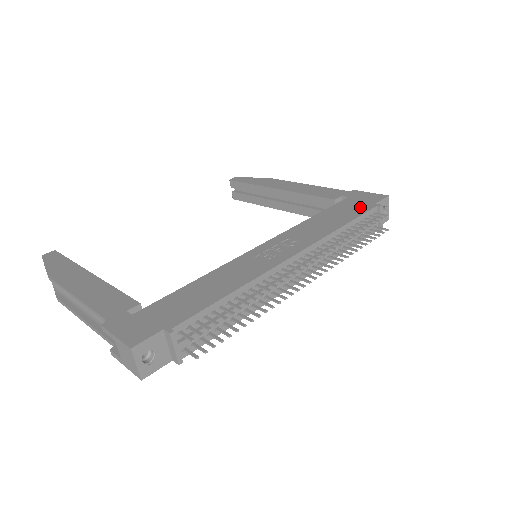
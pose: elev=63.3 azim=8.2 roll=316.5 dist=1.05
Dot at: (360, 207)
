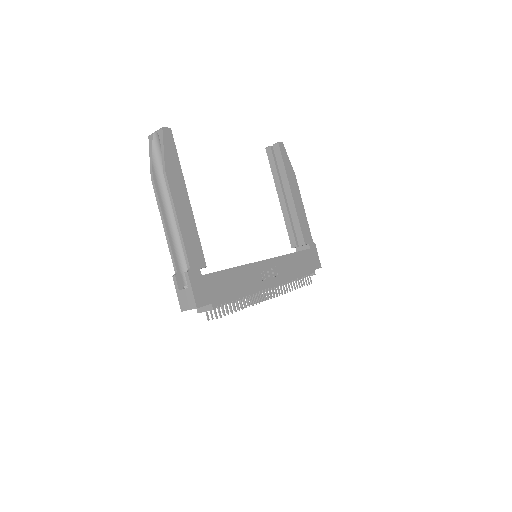
Dot at: (309, 267)
